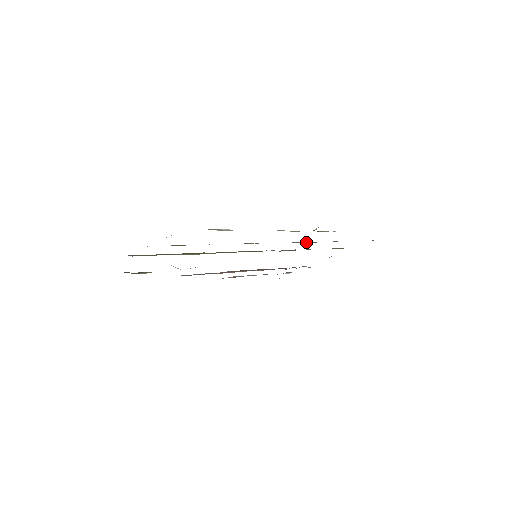
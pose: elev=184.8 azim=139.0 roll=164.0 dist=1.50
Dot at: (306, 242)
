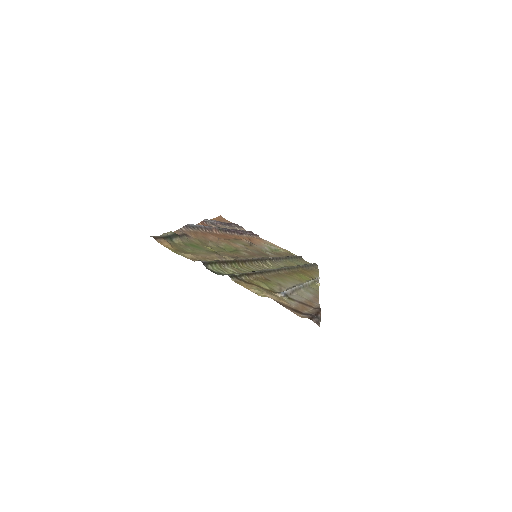
Dot at: (295, 268)
